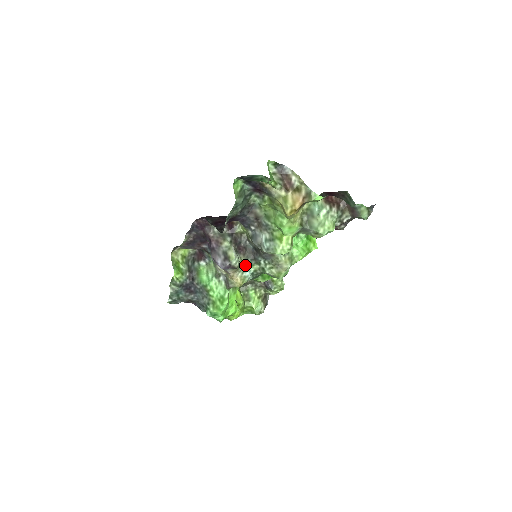
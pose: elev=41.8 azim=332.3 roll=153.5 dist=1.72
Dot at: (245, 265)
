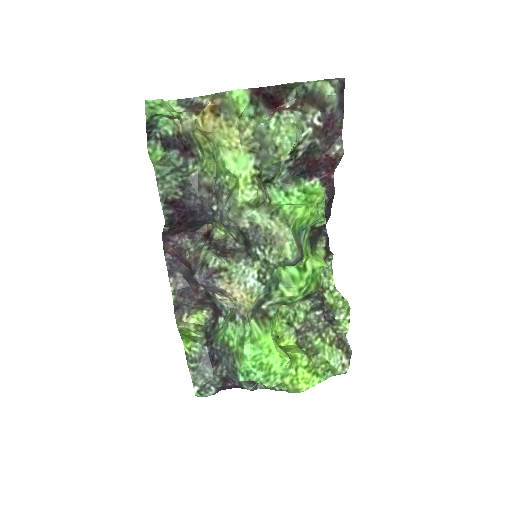
Dot at: (240, 269)
